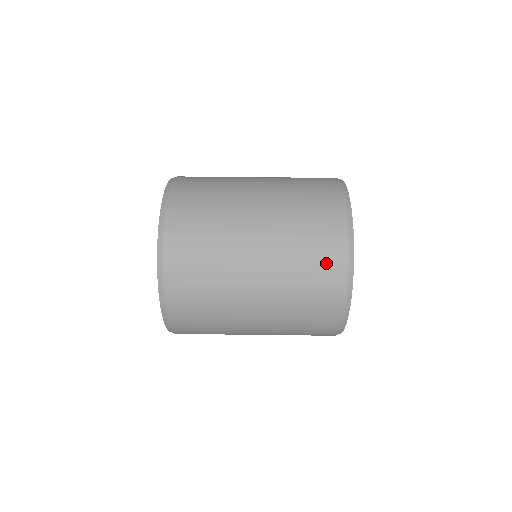
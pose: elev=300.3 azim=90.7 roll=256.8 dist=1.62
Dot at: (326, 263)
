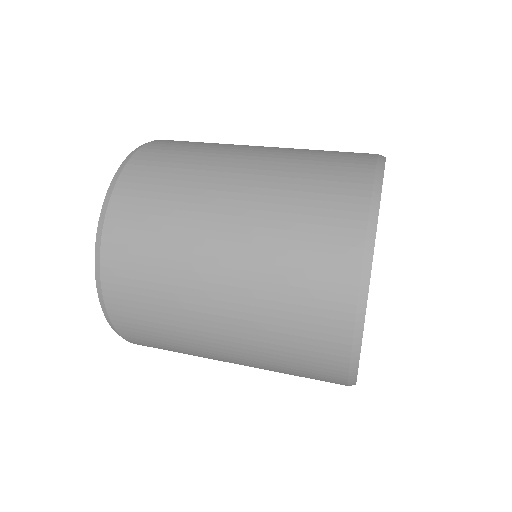
Dot at: (320, 320)
